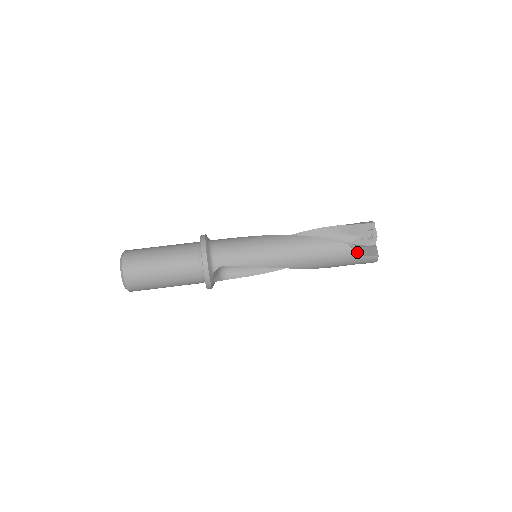
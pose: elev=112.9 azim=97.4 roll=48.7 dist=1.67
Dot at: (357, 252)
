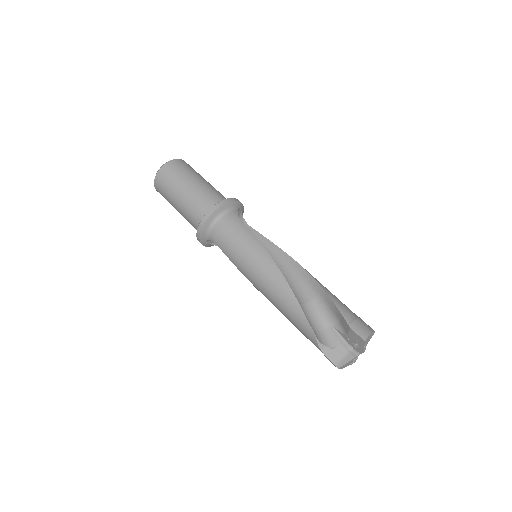
Dot at: (320, 346)
